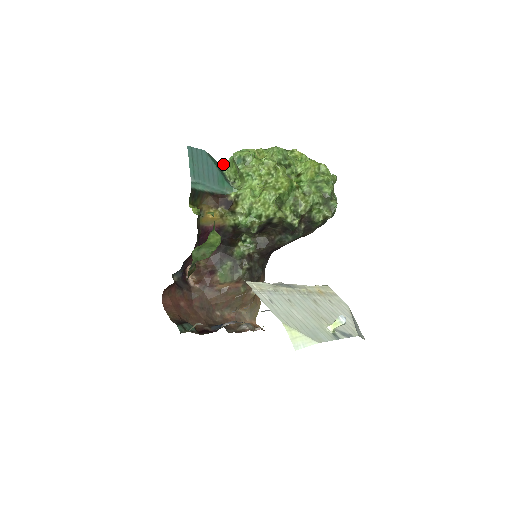
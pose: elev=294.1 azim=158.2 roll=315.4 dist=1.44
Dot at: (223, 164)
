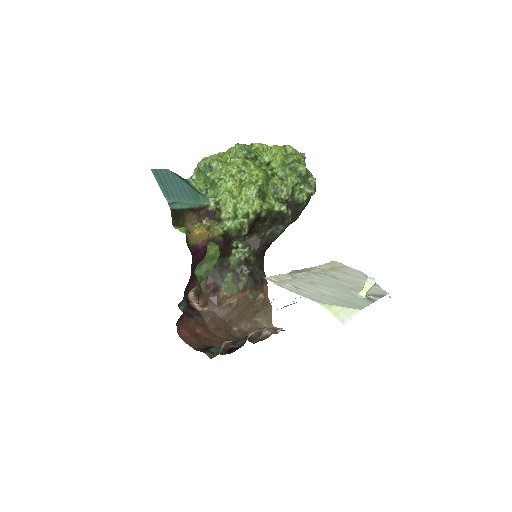
Dot at: (189, 179)
